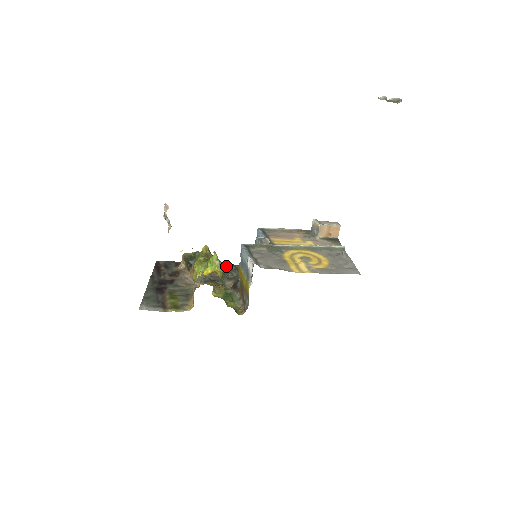
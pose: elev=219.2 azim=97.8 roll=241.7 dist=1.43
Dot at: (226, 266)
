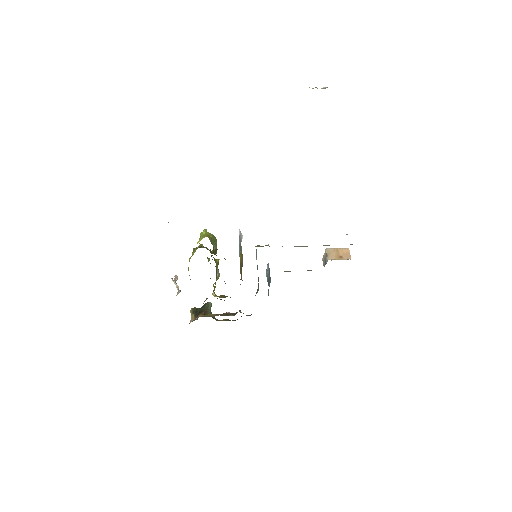
Dot at: occluded
